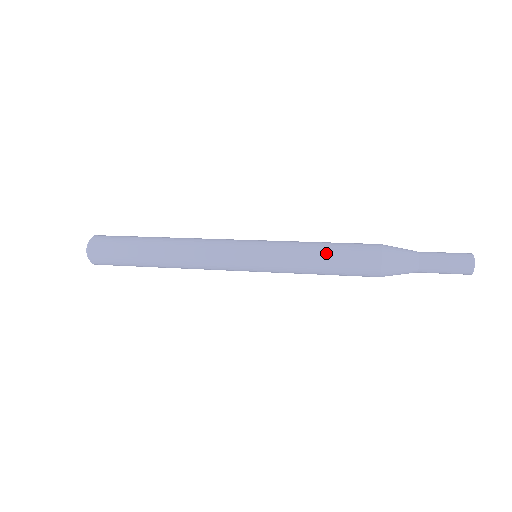
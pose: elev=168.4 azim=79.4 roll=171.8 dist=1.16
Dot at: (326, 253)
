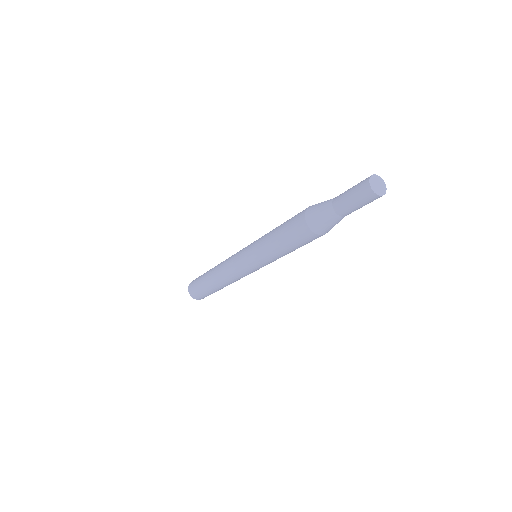
Dot at: occluded
